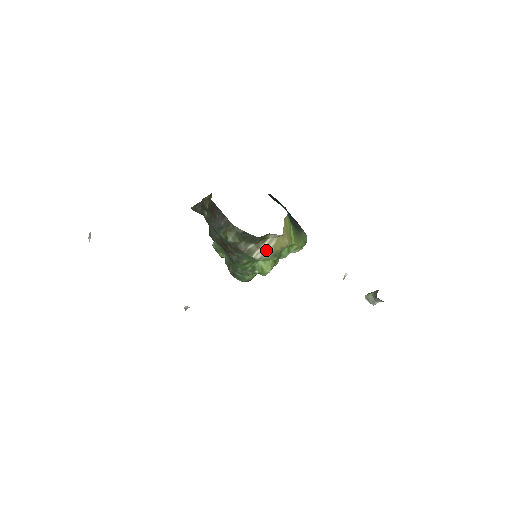
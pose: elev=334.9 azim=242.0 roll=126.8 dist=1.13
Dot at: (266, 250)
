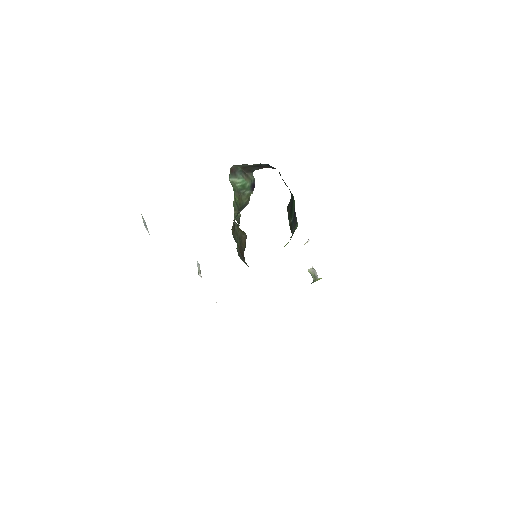
Dot at: occluded
